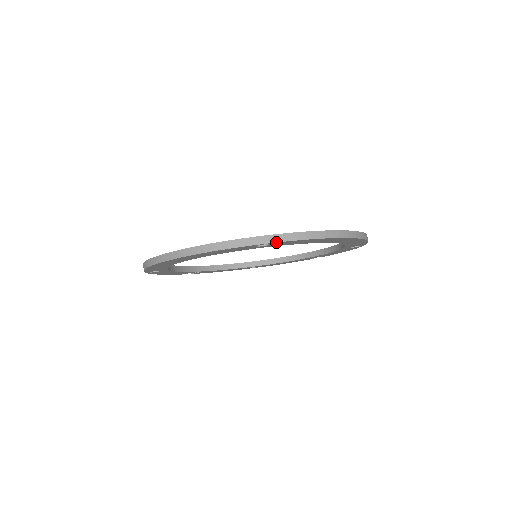
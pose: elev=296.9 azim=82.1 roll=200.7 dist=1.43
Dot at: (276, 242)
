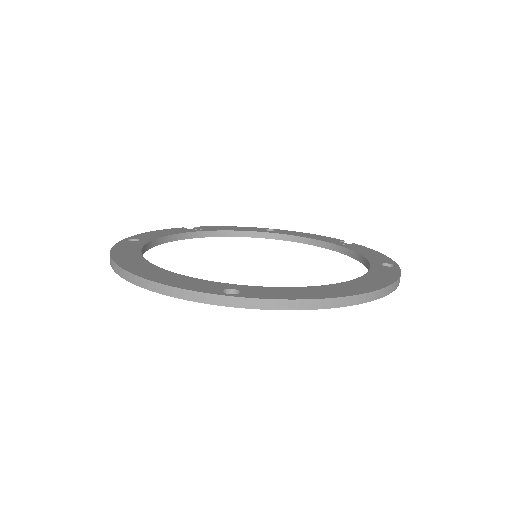
Dot at: (245, 308)
